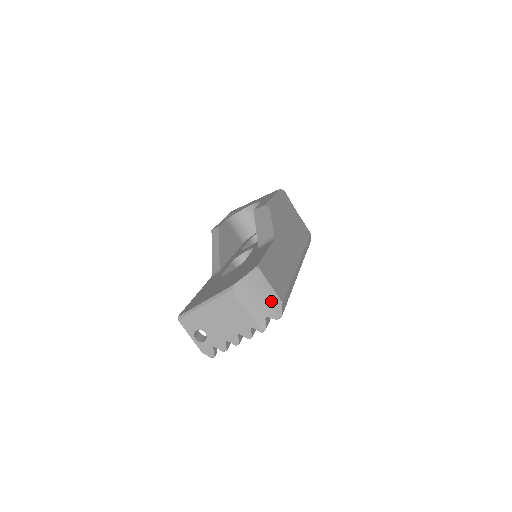
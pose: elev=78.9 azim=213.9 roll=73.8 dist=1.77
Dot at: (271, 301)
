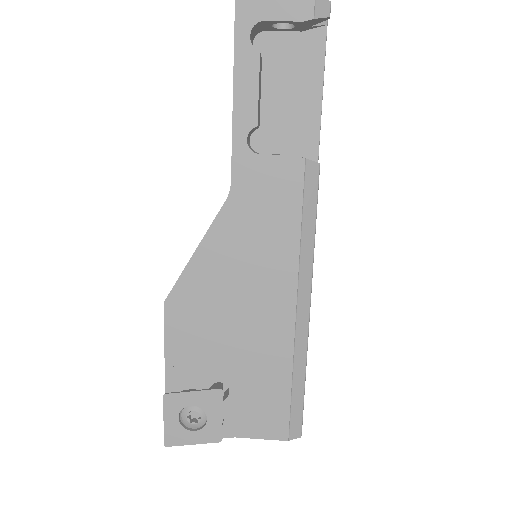
Dot at: occluded
